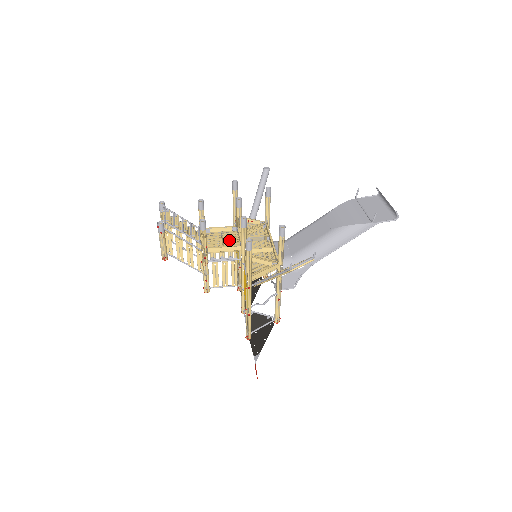
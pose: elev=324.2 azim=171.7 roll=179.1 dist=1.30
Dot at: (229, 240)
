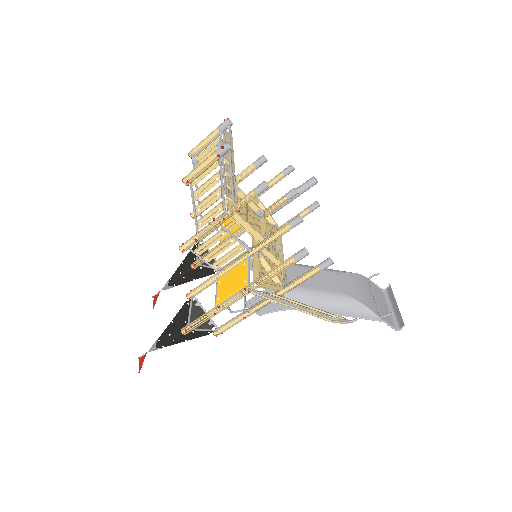
Dot at: (252, 220)
